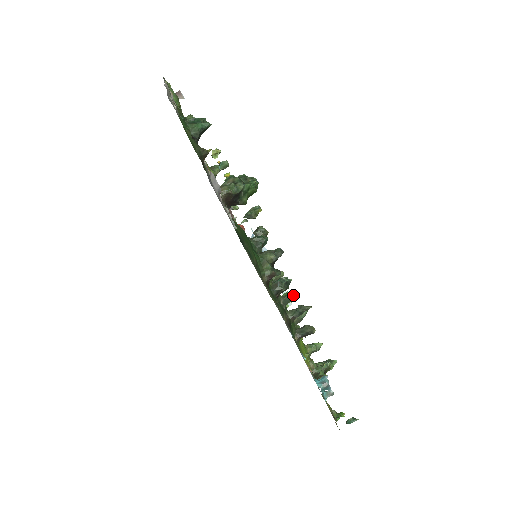
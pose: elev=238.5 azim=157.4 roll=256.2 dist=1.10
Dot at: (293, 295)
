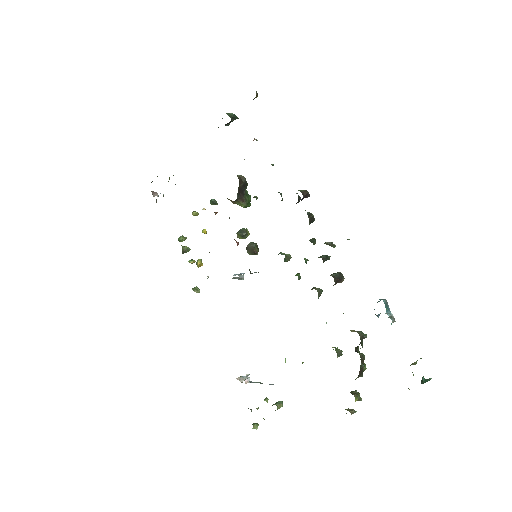
Dot at: (315, 242)
